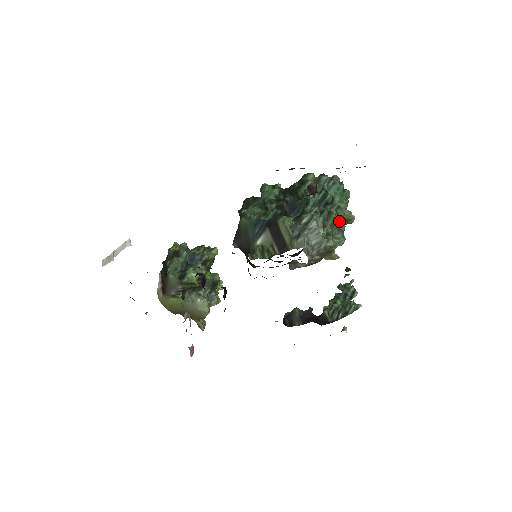
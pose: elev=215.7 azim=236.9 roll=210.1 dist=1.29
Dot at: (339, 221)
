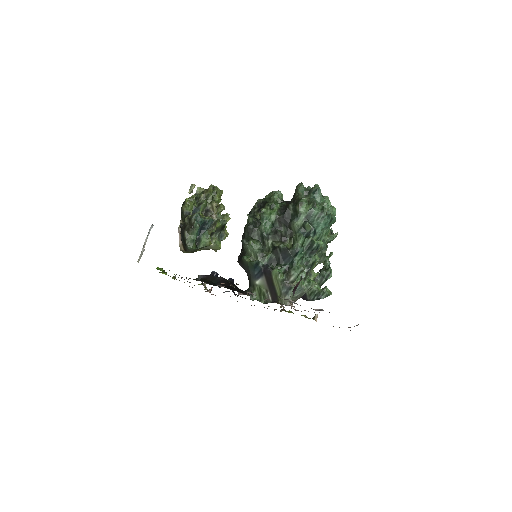
Dot at: (323, 248)
